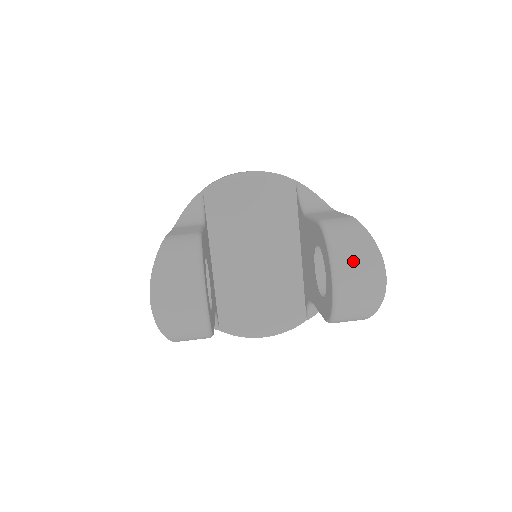
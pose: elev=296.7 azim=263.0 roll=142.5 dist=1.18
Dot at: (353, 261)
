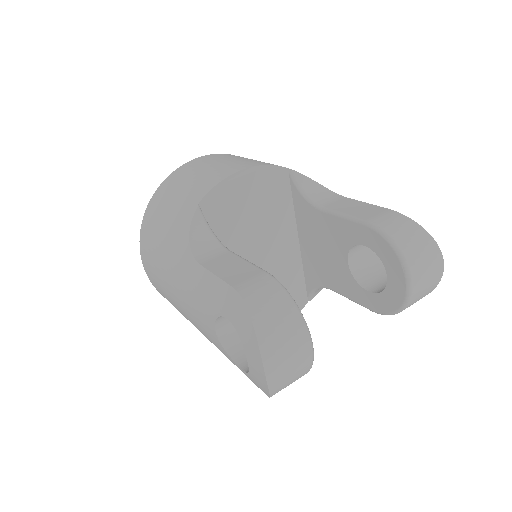
Dot at: (421, 260)
